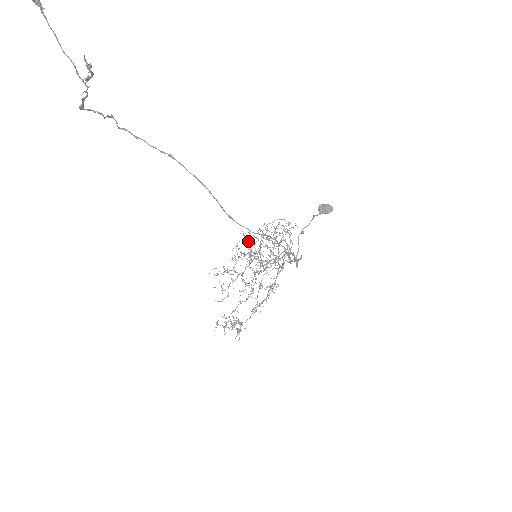
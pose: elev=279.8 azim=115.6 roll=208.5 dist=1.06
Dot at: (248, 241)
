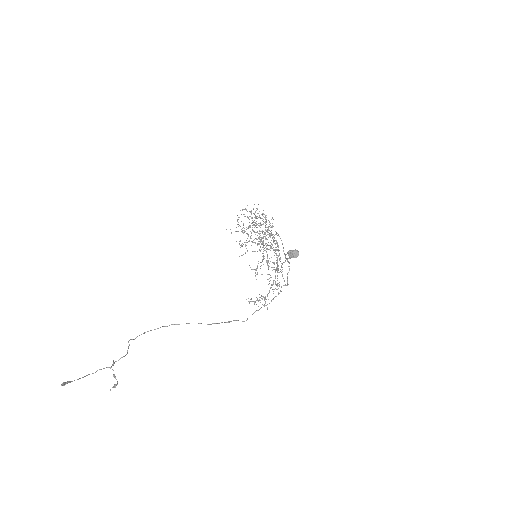
Dot at: (245, 209)
